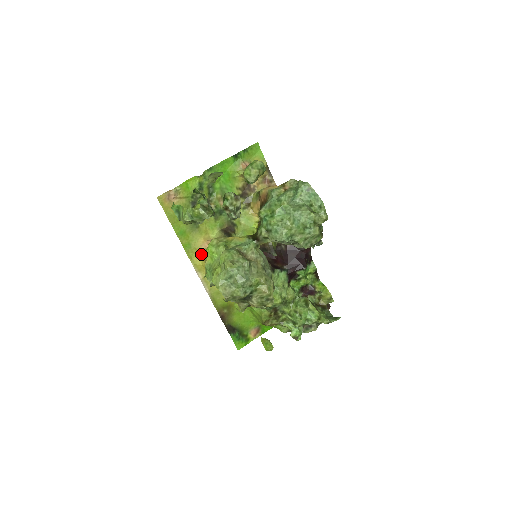
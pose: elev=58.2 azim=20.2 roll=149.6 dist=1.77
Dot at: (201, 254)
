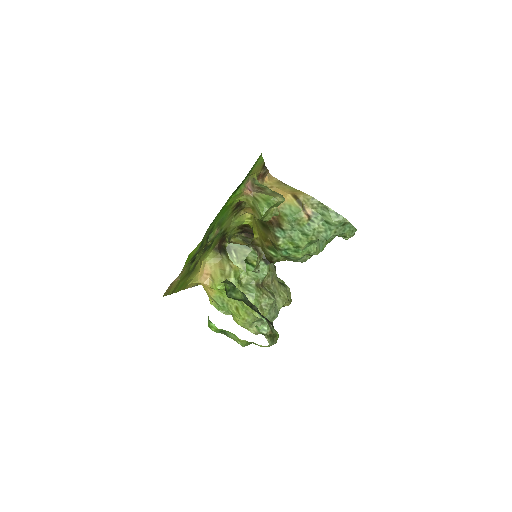
Dot at: occluded
